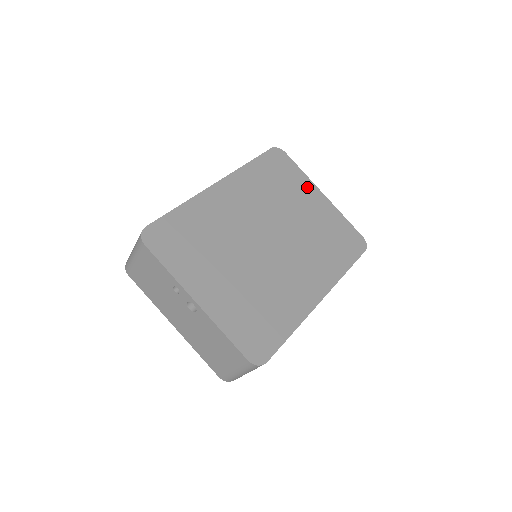
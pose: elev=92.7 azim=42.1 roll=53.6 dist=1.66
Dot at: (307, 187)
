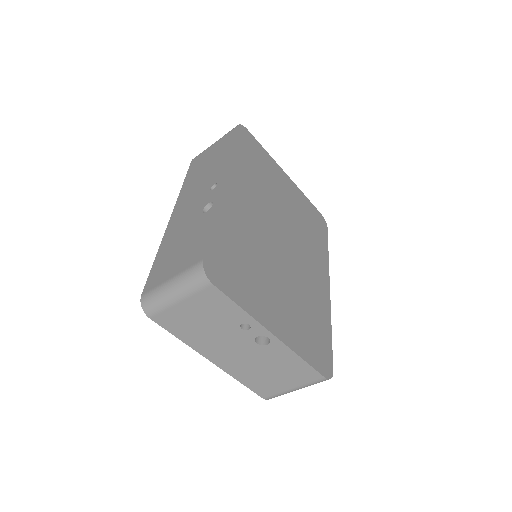
Dot at: (275, 169)
